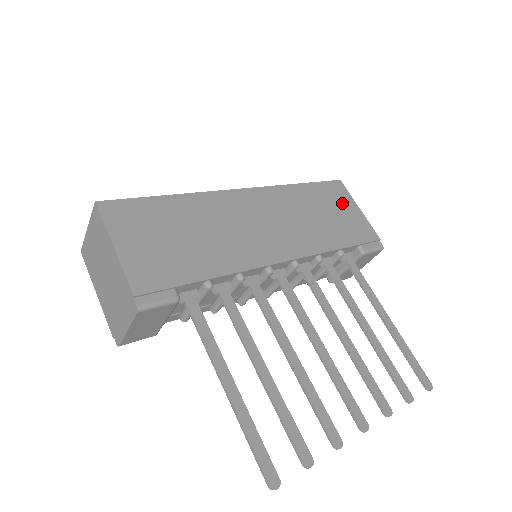
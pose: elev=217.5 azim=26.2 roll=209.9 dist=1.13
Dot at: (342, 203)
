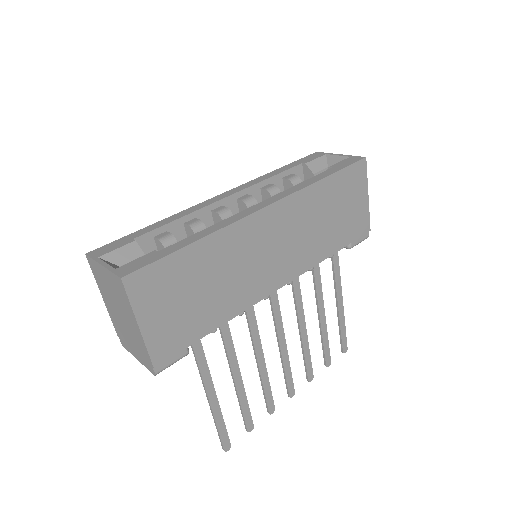
Dot at: (355, 193)
